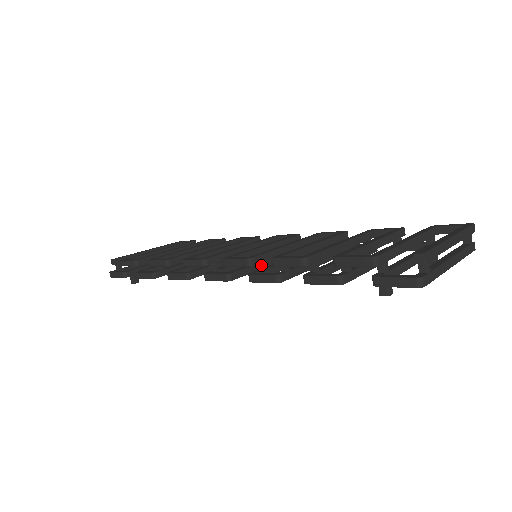
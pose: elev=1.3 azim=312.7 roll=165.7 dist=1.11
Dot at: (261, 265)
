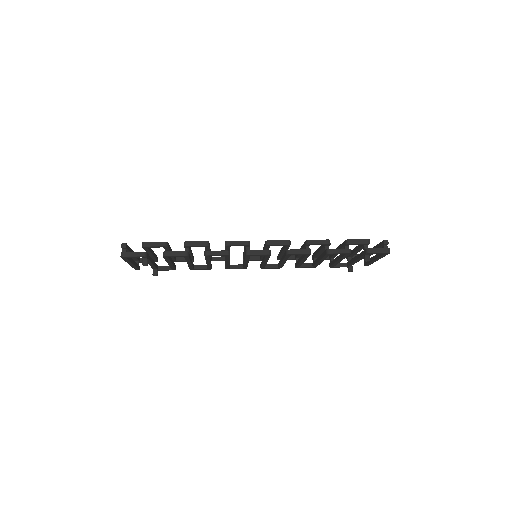
Dot at: occluded
